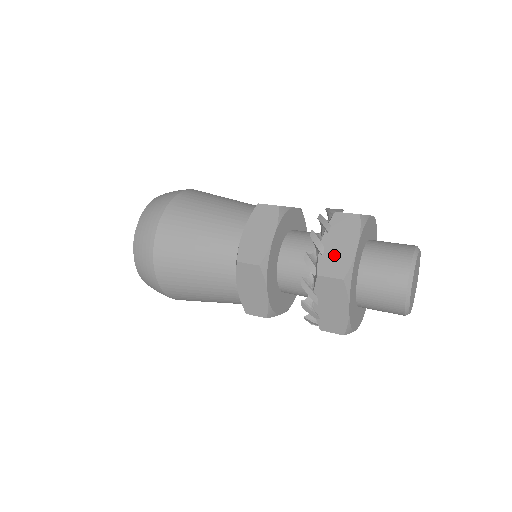
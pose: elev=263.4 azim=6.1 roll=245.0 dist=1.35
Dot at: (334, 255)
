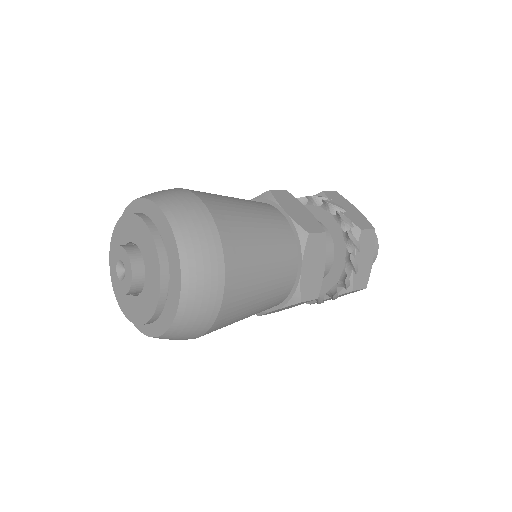
Dot at: (362, 271)
